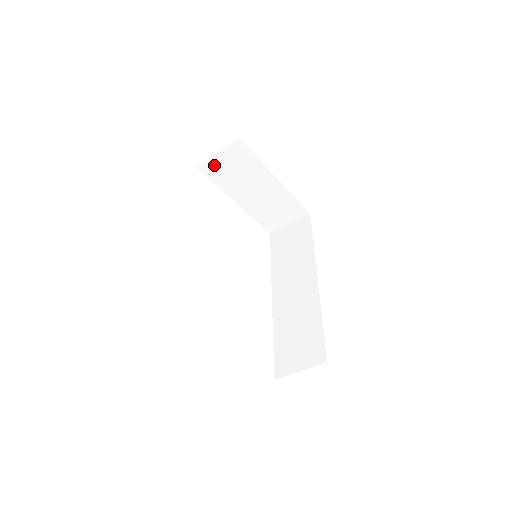
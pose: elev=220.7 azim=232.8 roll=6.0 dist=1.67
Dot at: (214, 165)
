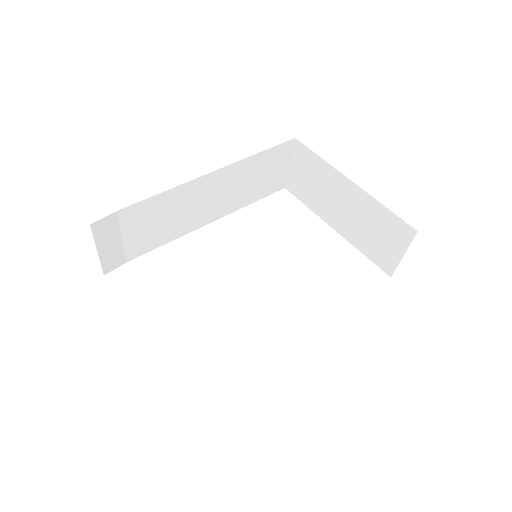
Dot at: (294, 180)
